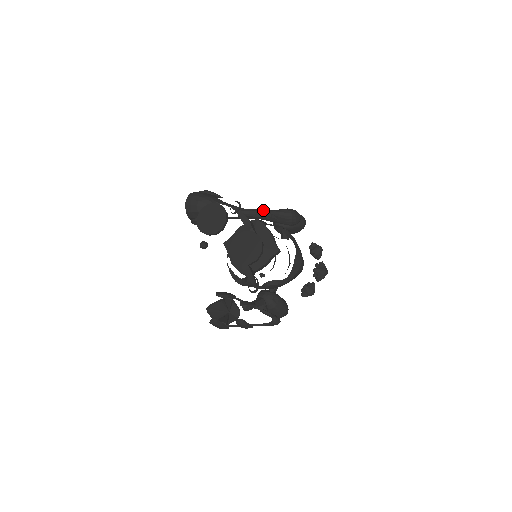
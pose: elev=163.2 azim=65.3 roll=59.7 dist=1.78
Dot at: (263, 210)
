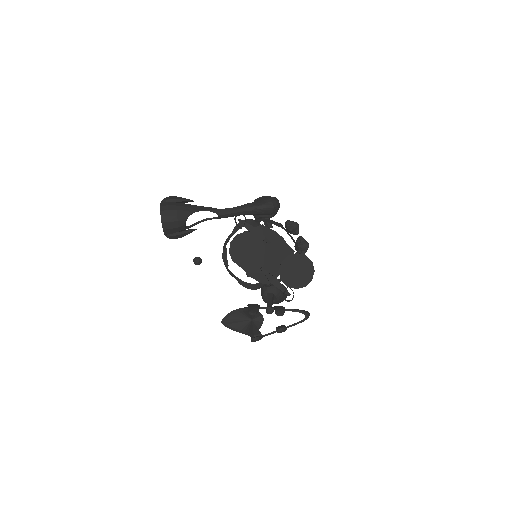
Dot at: (246, 206)
